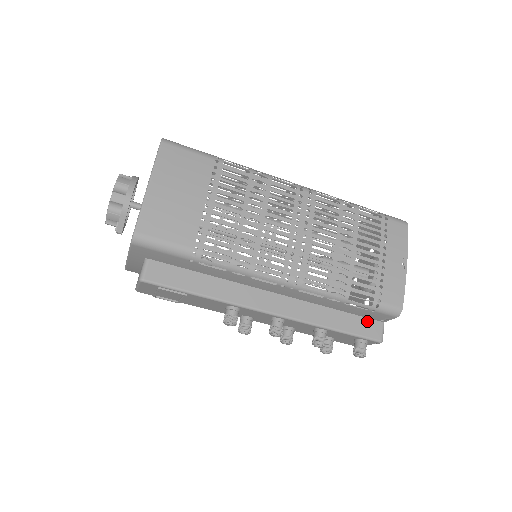
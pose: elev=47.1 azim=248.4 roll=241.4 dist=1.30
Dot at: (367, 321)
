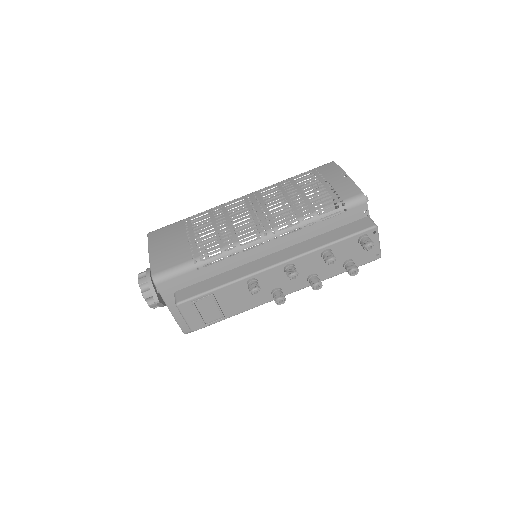
Dot at: (354, 224)
